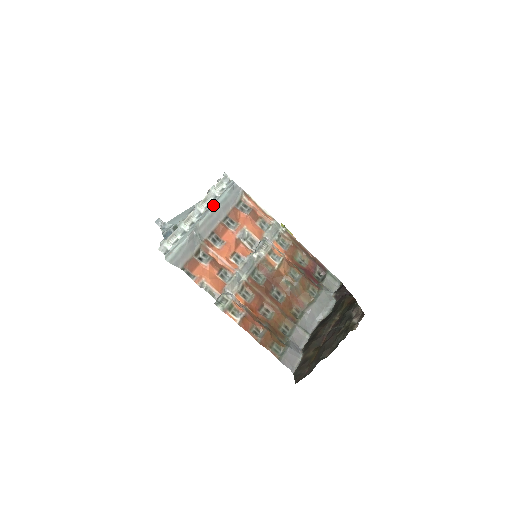
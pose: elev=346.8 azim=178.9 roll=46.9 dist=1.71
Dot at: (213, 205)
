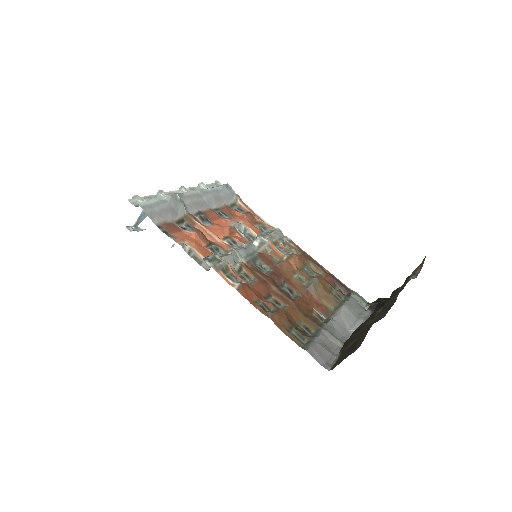
Dot at: (203, 189)
